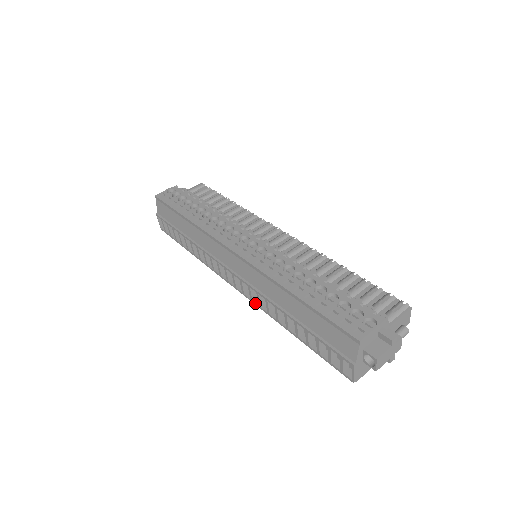
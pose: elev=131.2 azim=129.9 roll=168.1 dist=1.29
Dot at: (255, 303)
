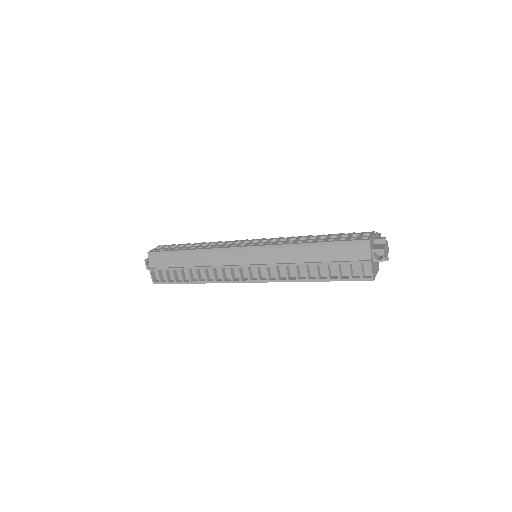
Dot at: (272, 280)
